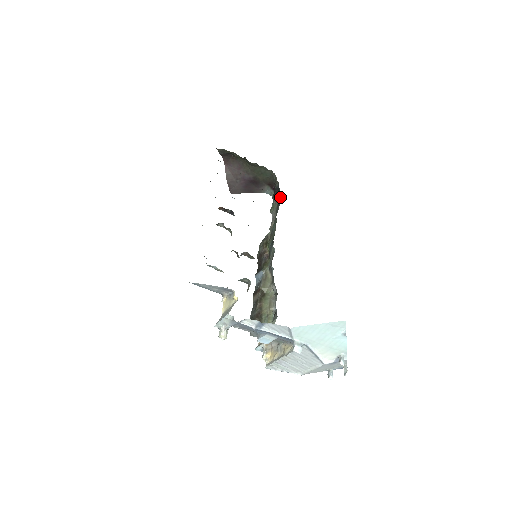
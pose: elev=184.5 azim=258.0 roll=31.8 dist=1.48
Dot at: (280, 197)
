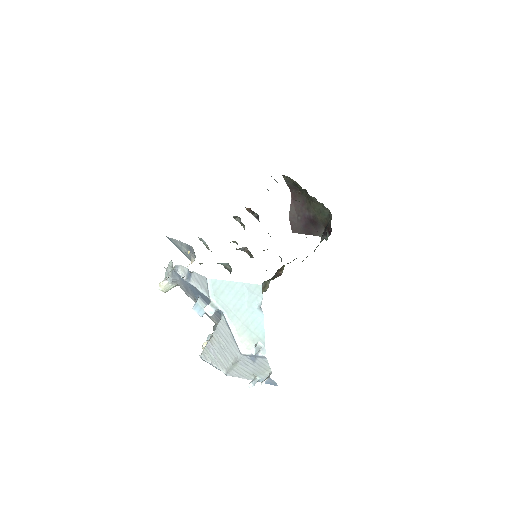
Dot at: occluded
